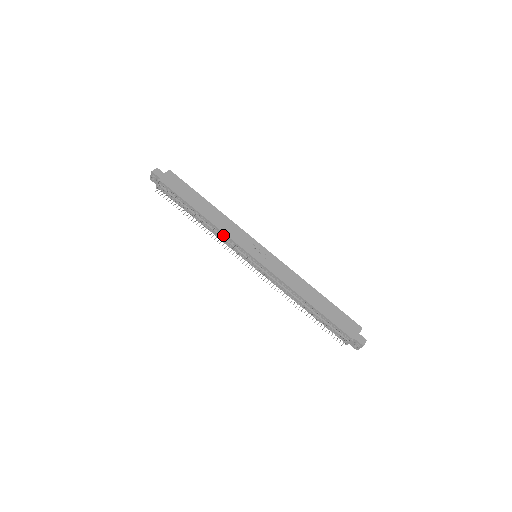
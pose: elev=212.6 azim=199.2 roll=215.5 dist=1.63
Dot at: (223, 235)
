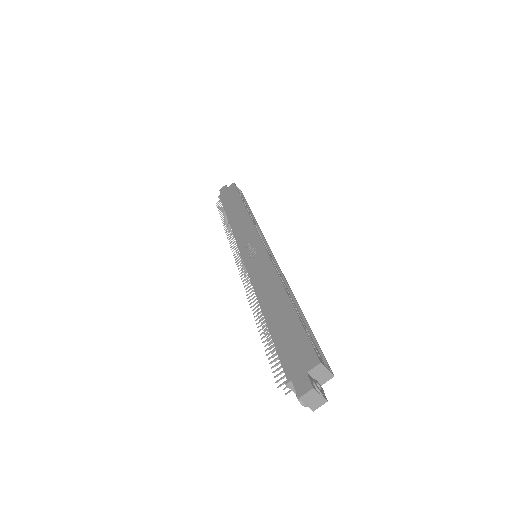
Dot at: occluded
